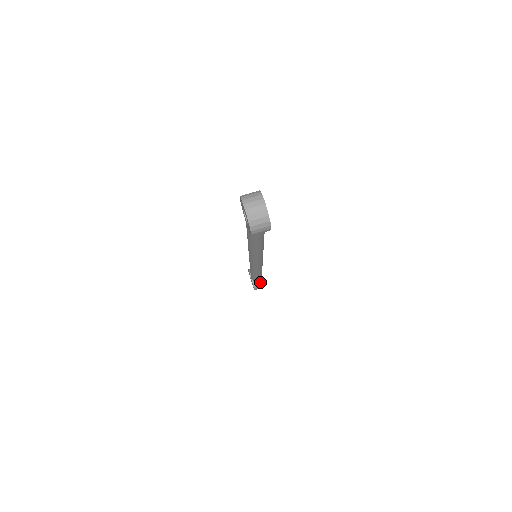
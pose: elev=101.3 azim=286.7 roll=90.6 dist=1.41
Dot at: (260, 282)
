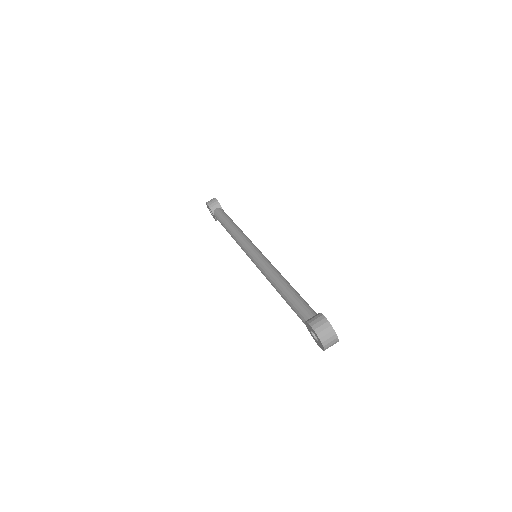
Dot at: occluded
